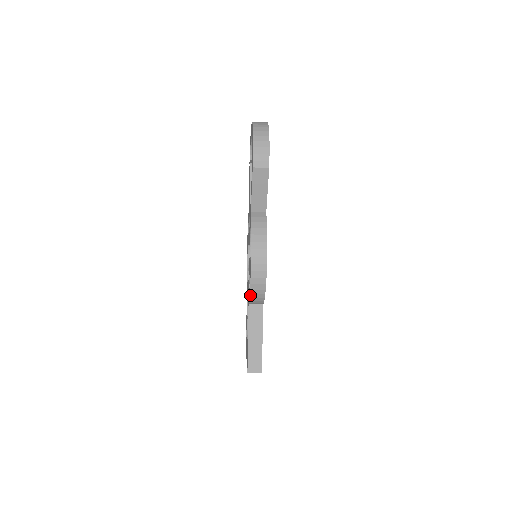
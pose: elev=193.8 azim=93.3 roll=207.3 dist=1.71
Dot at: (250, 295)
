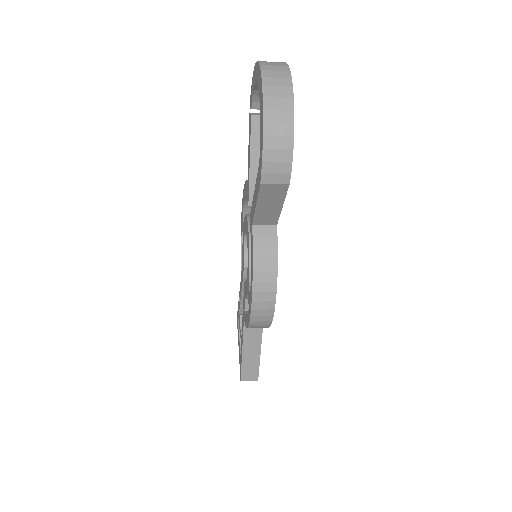
Dot at: occluded
